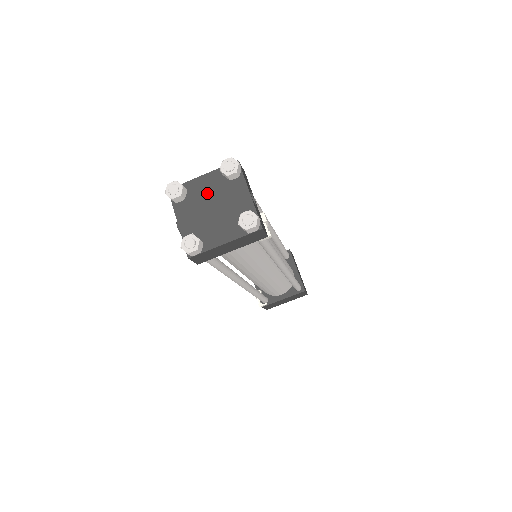
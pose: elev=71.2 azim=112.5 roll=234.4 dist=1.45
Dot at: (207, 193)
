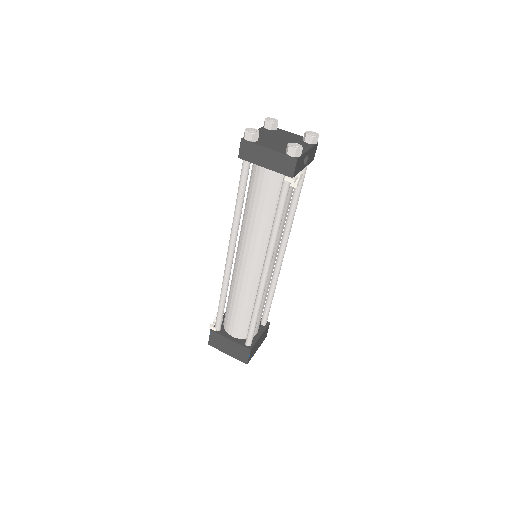
Dot at: (286, 136)
